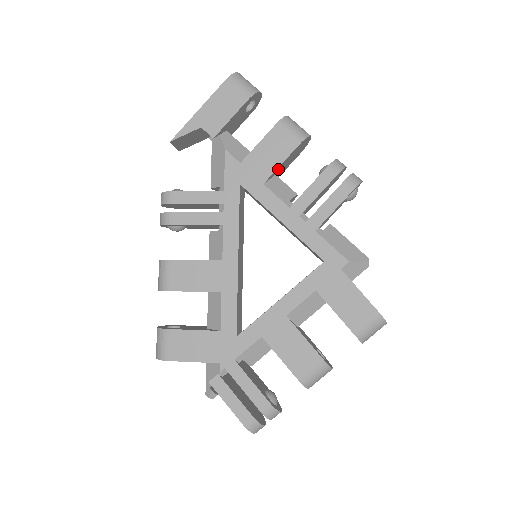
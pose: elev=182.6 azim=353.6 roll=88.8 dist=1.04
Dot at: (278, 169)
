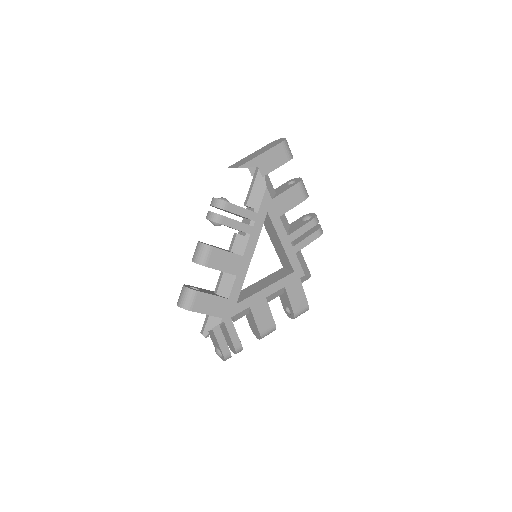
Dot at: (288, 209)
